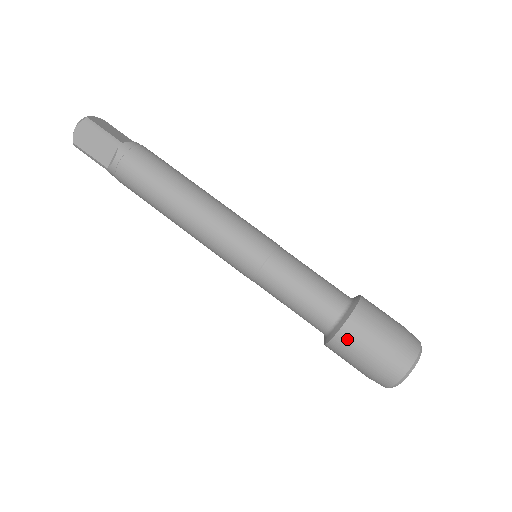
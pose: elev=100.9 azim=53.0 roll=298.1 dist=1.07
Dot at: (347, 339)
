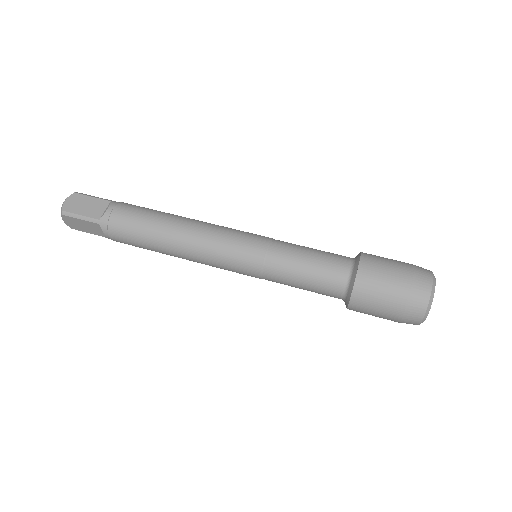
Dot at: (369, 270)
